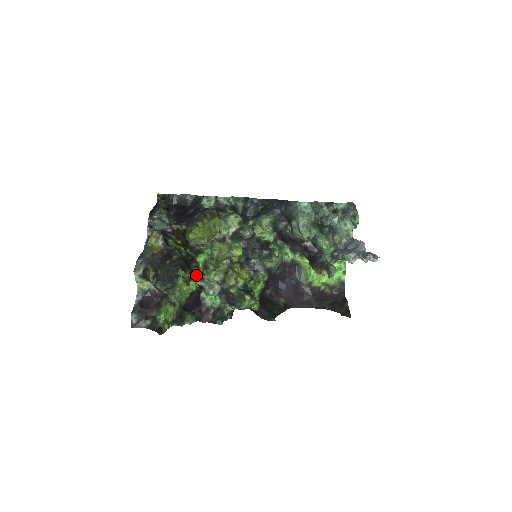
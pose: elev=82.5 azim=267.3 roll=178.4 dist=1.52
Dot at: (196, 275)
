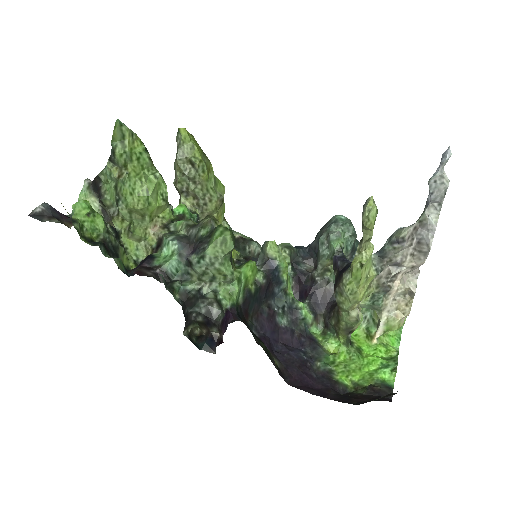
Dot at: (163, 179)
